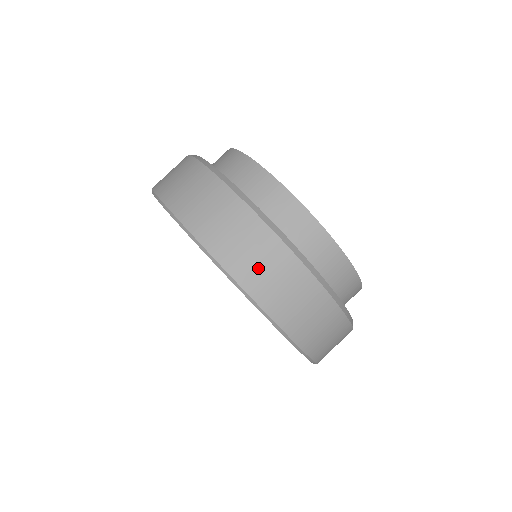
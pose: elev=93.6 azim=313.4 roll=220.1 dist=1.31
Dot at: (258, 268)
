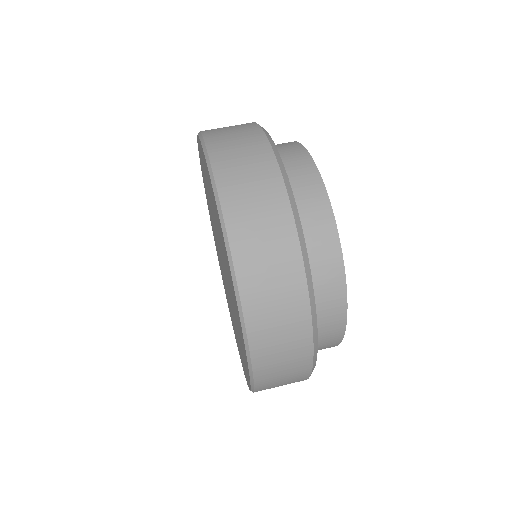
Dot at: (273, 326)
